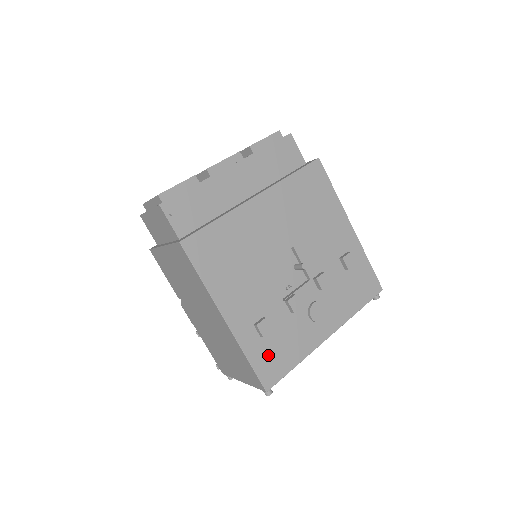
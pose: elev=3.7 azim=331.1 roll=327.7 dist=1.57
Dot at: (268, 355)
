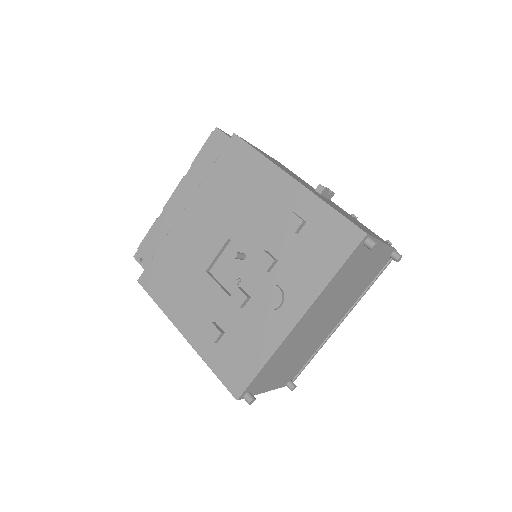
Dot at: (229, 360)
